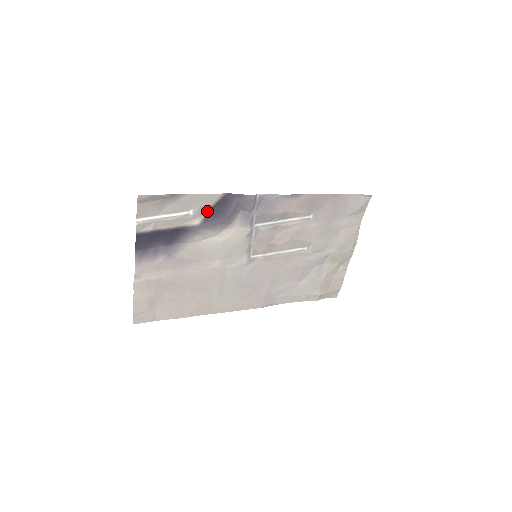
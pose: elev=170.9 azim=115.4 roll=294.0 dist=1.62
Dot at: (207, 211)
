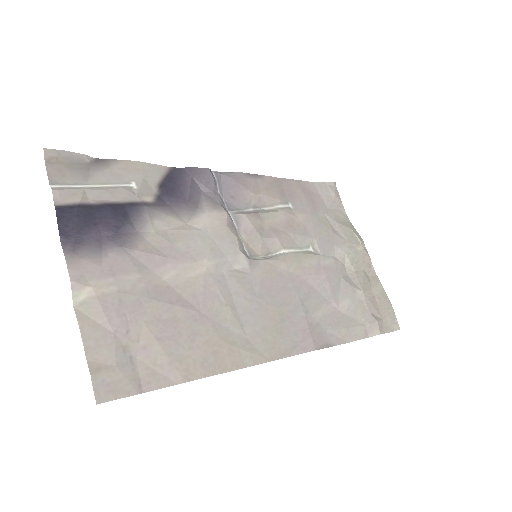
Dot at: (156, 189)
